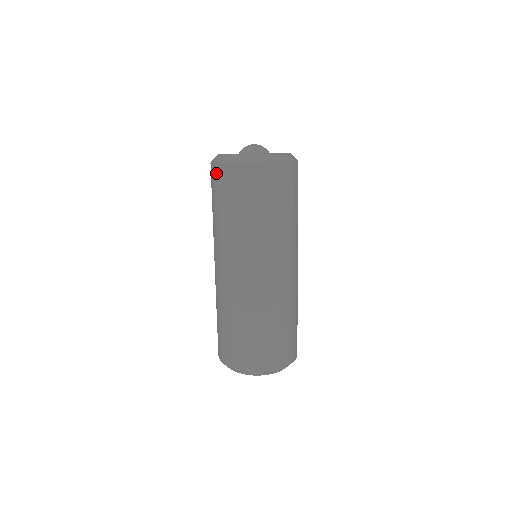
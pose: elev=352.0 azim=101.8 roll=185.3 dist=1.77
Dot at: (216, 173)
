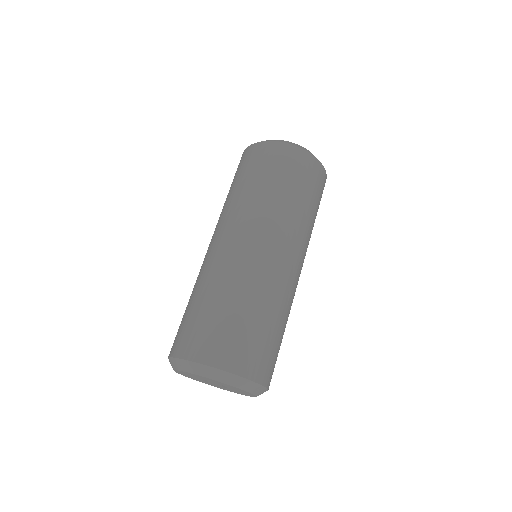
Dot at: (241, 158)
